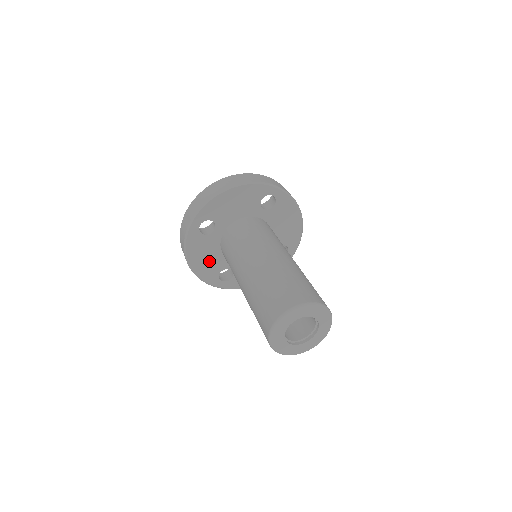
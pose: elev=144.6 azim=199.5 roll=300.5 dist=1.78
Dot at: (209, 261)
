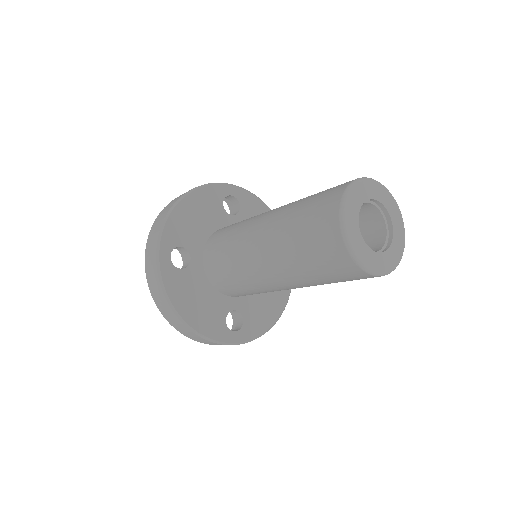
Dot at: (205, 306)
